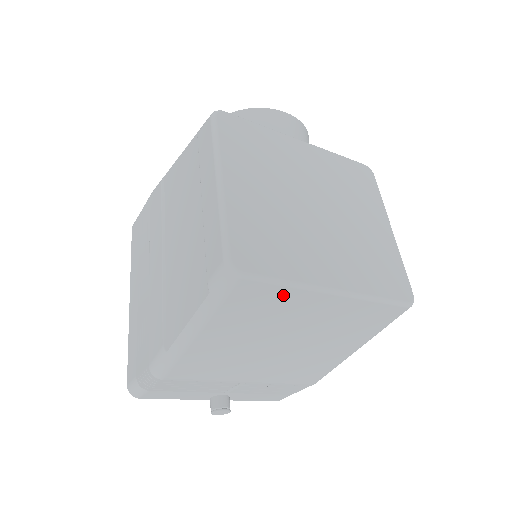
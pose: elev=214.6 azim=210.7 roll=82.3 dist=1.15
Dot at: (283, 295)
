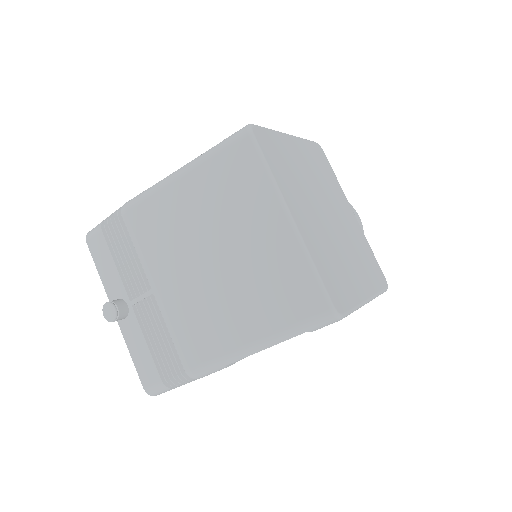
Dot at: (258, 181)
